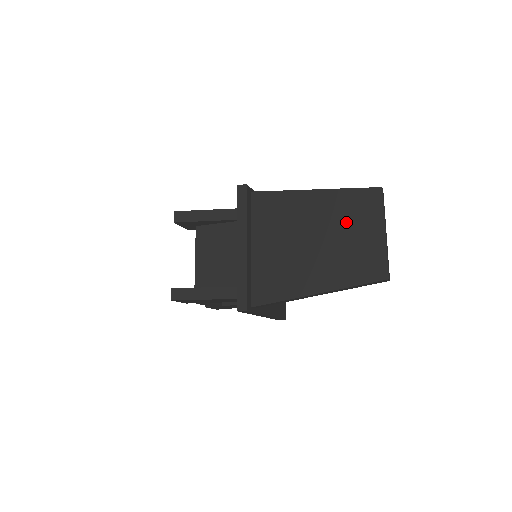
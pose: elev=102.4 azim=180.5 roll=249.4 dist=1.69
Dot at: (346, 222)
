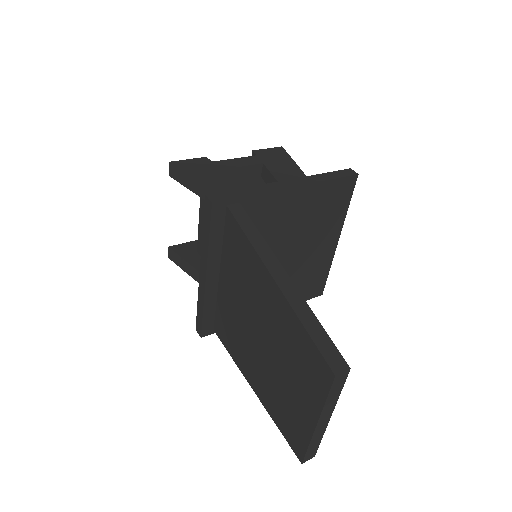
Dot at: (289, 361)
